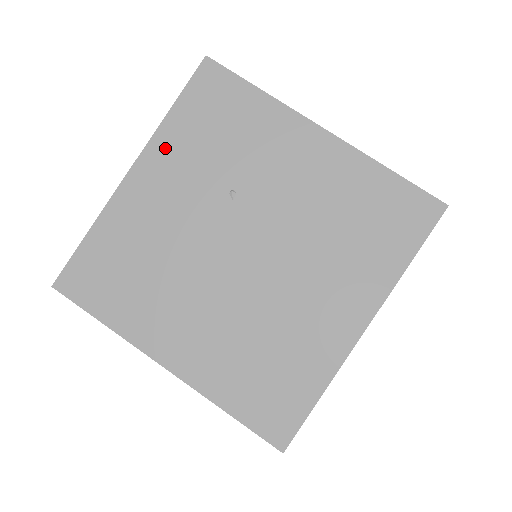
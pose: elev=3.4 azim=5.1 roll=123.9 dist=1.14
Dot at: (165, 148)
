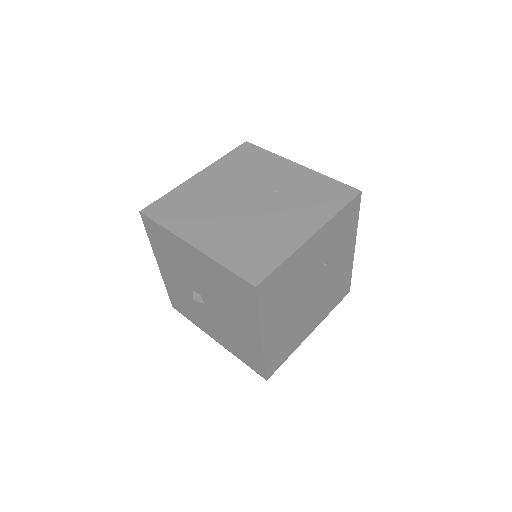
Dot at: (328, 230)
